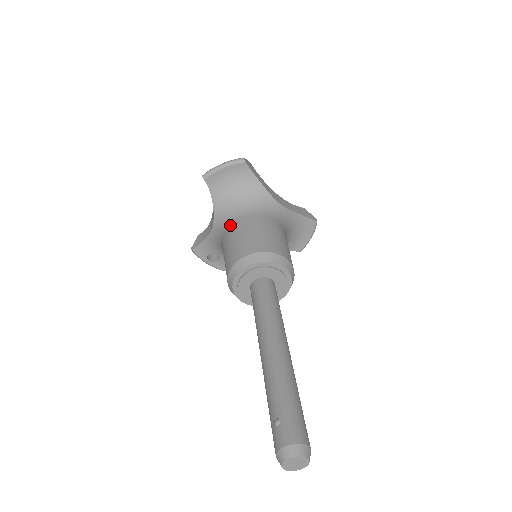
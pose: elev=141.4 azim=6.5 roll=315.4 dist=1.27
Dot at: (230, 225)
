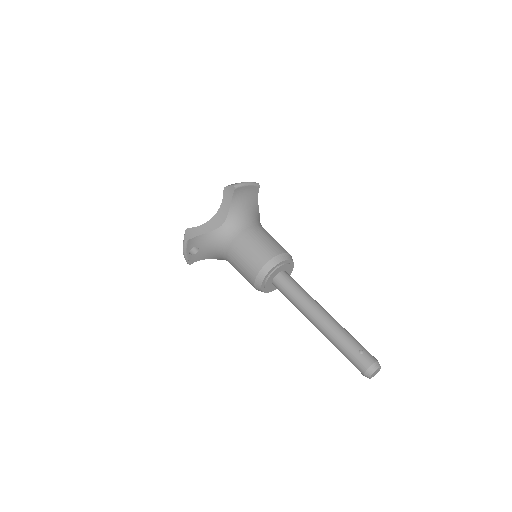
Dot at: (247, 229)
